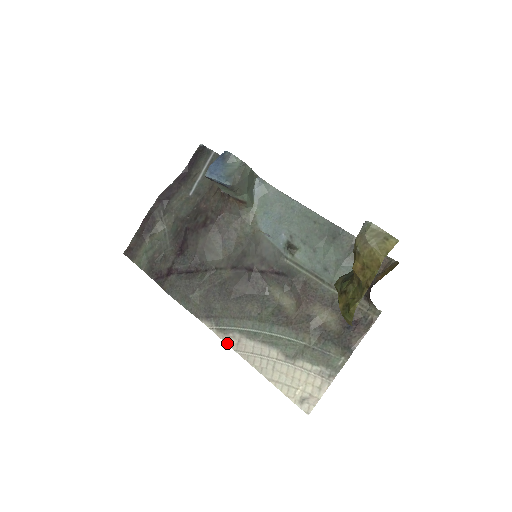
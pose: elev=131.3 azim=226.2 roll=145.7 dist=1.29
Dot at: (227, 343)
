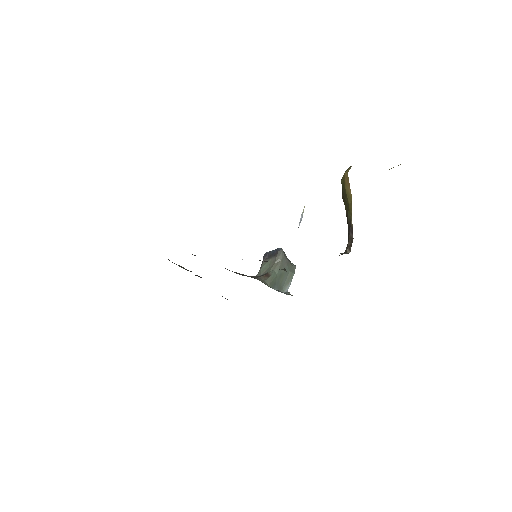
Dot at: occluded
